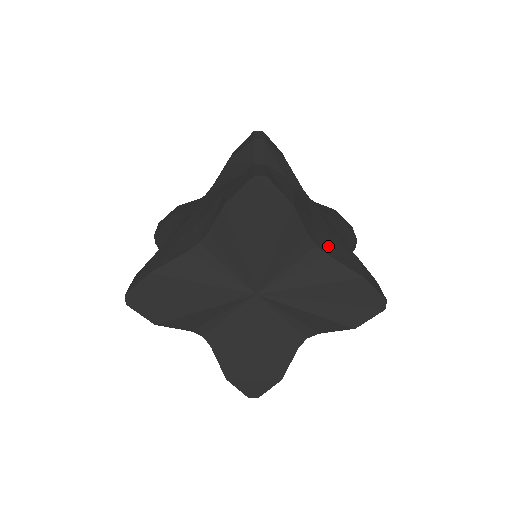
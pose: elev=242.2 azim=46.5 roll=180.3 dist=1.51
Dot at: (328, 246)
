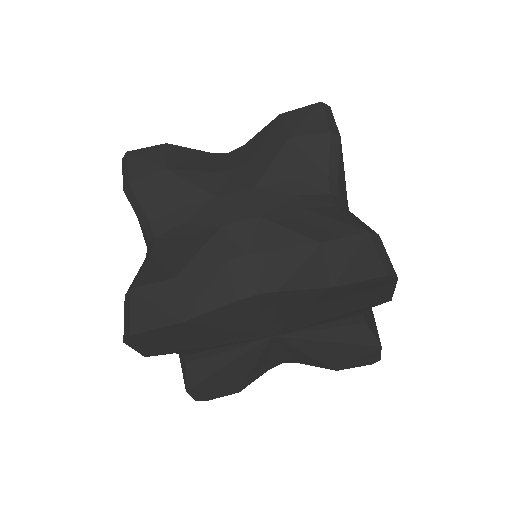
Dot at: (271, 273)
